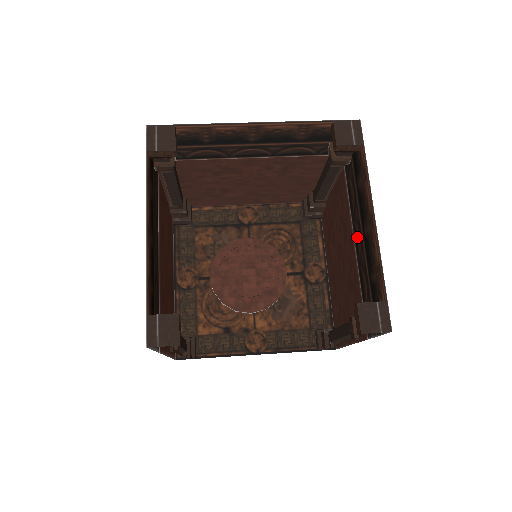
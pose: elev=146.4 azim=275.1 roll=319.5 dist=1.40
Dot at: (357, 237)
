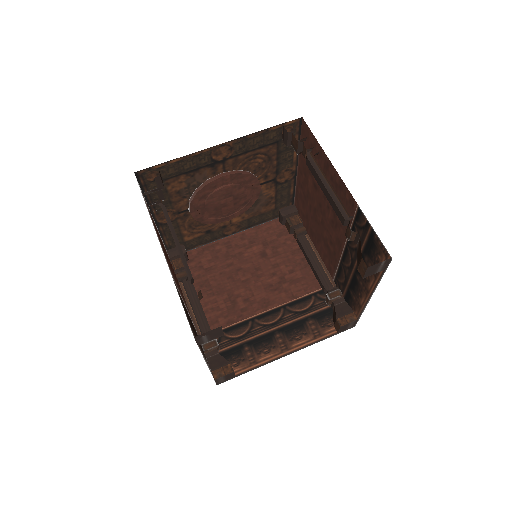
Dot at: (347, 258)
